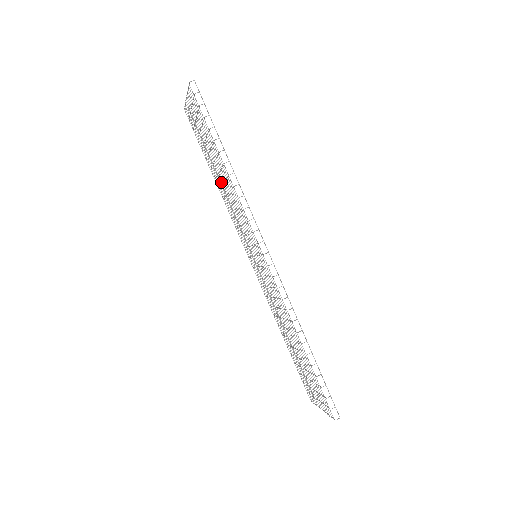
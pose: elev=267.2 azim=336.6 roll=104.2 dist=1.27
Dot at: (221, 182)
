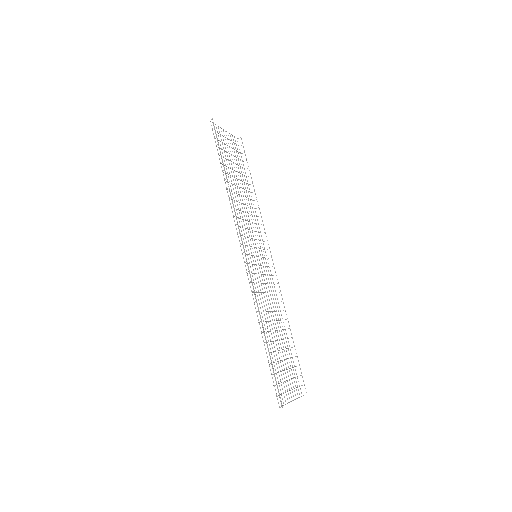
Dot at: (243, 195)
